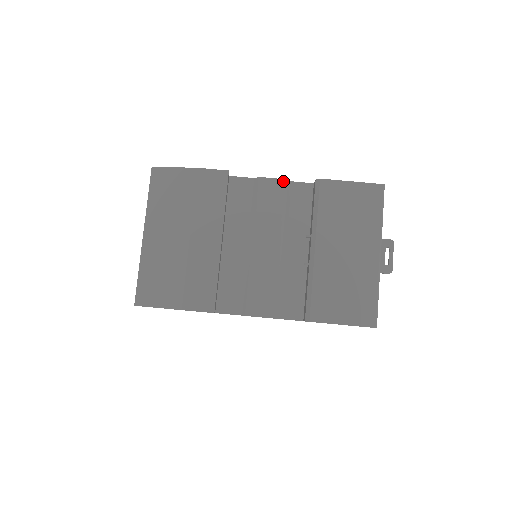
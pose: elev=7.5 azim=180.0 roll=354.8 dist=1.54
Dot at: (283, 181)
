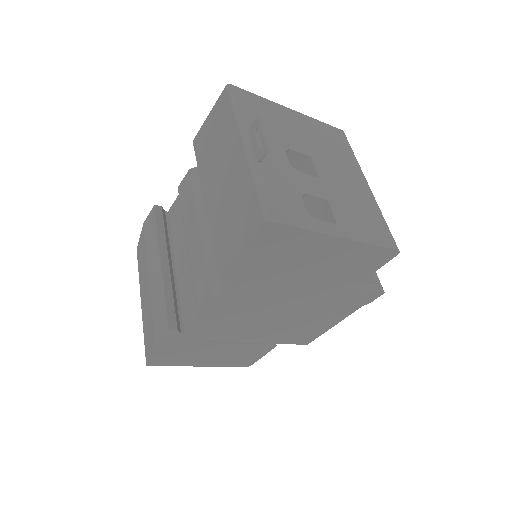
Dot at: (188, 173)
